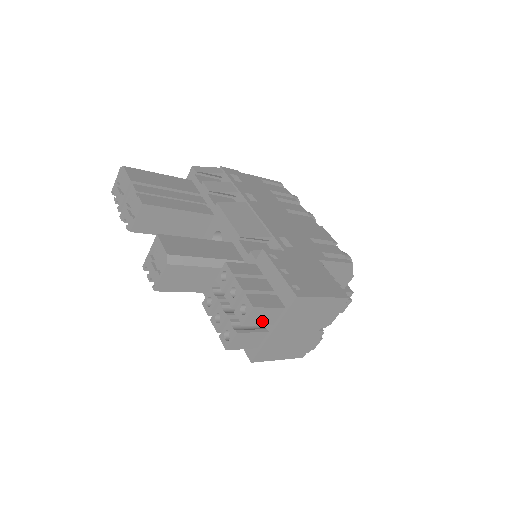
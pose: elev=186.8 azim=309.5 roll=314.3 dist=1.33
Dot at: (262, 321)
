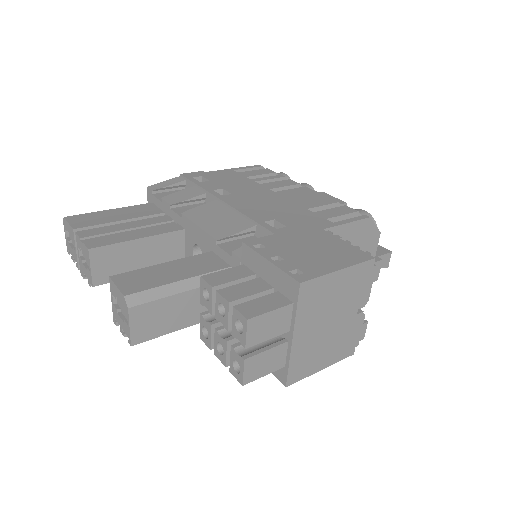
Dot at: (271, 332)
